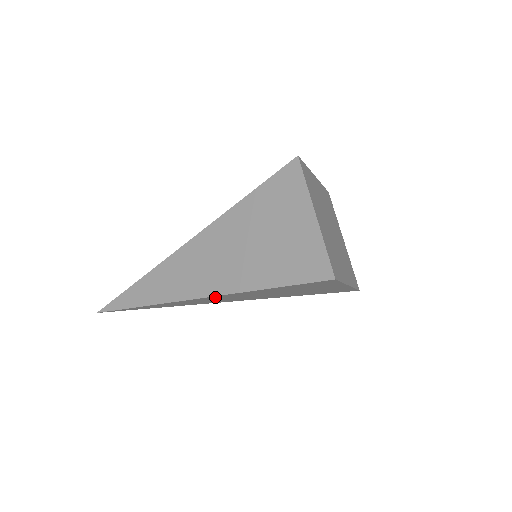
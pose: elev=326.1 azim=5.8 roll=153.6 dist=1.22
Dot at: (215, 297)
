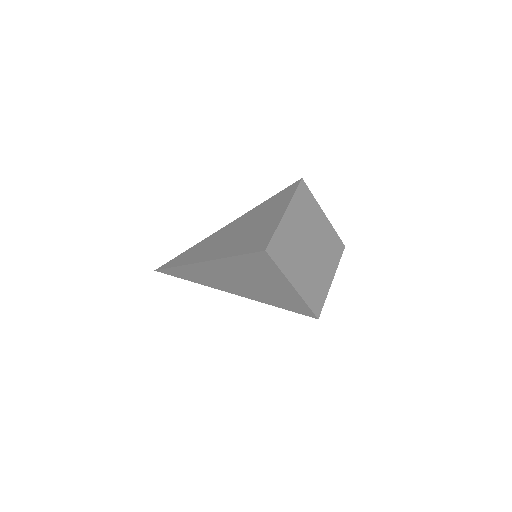
Dot at: occluded
